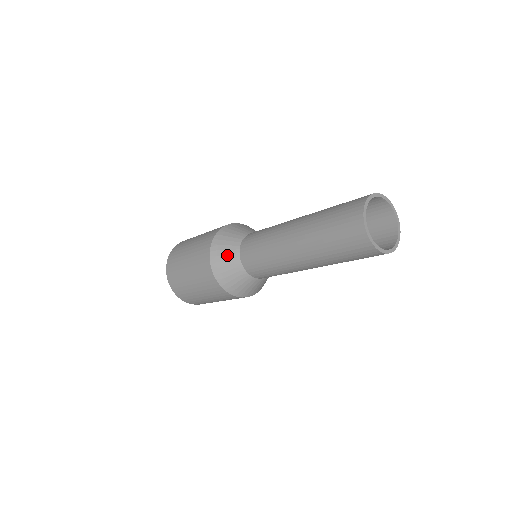
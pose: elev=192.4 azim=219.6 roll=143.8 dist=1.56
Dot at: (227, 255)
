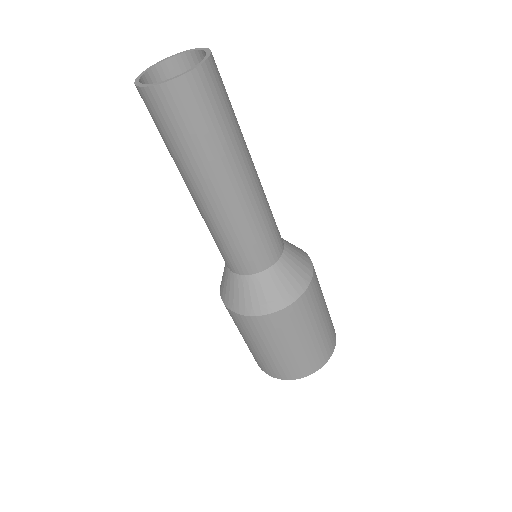
Dot at: (223, 276)
